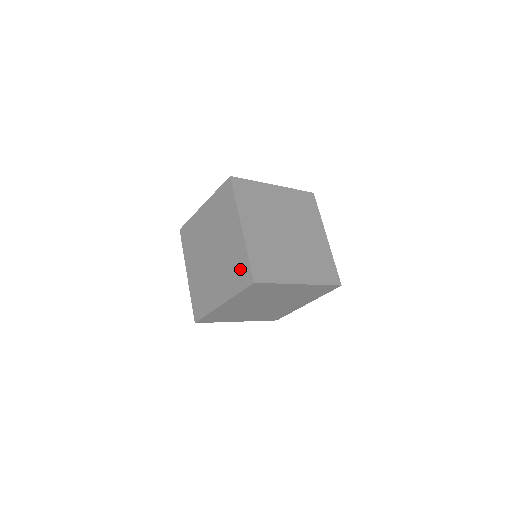
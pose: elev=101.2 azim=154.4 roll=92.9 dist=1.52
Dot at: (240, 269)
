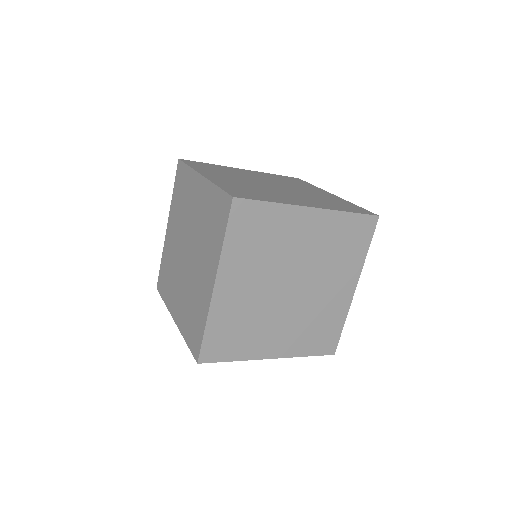
Dot at: (215, 212)
